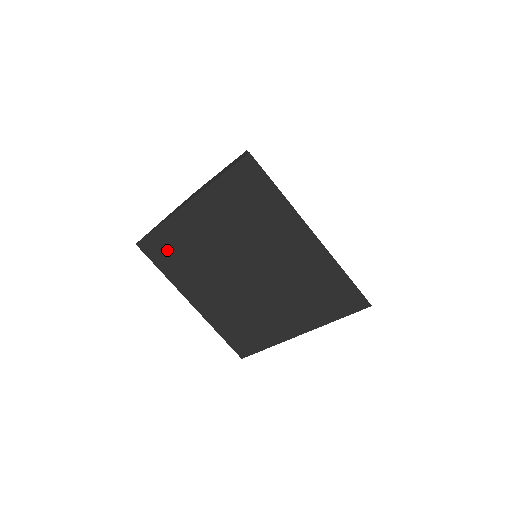
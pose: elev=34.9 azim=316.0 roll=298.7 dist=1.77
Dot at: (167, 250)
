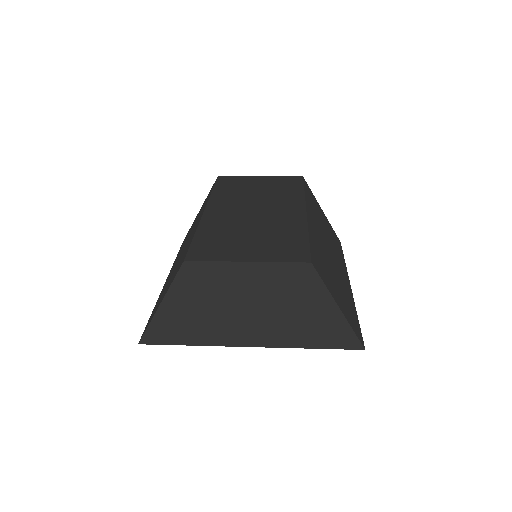
Dot at: occluded
